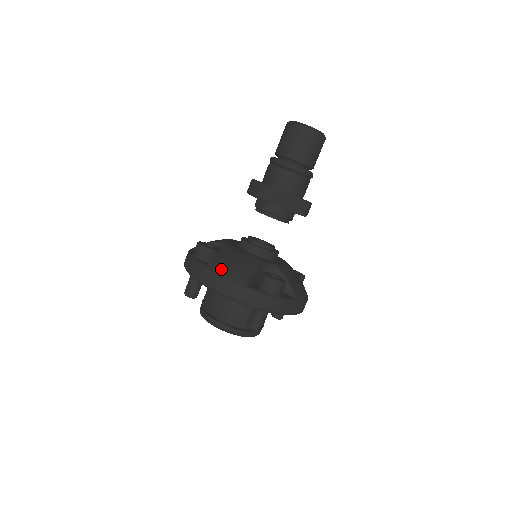
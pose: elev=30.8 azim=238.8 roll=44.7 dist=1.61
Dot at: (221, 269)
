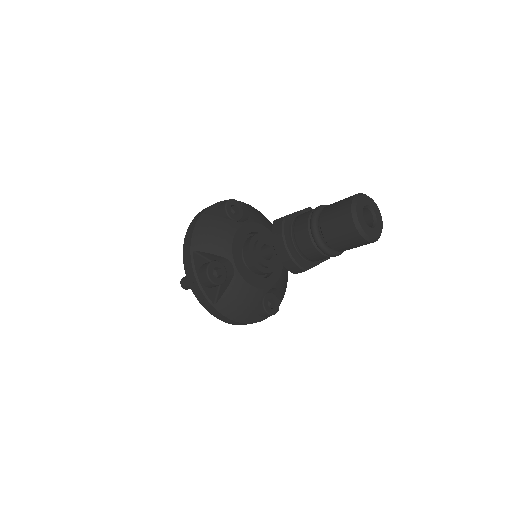
Dot at: (229, 311)
